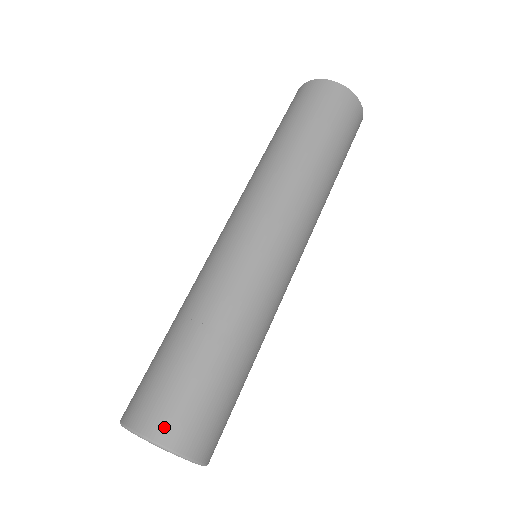
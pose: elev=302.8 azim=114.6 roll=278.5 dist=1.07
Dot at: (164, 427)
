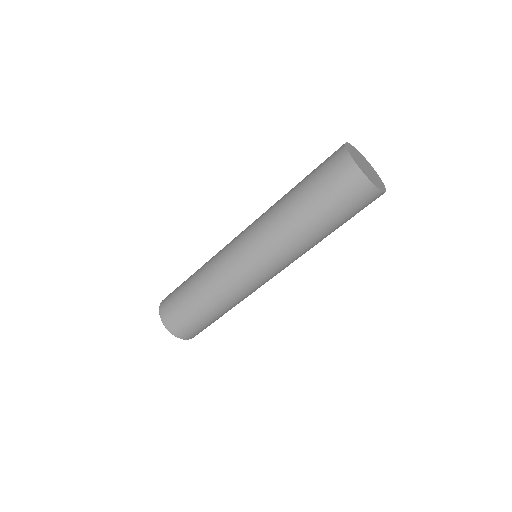
Dot at: (171, 324)
